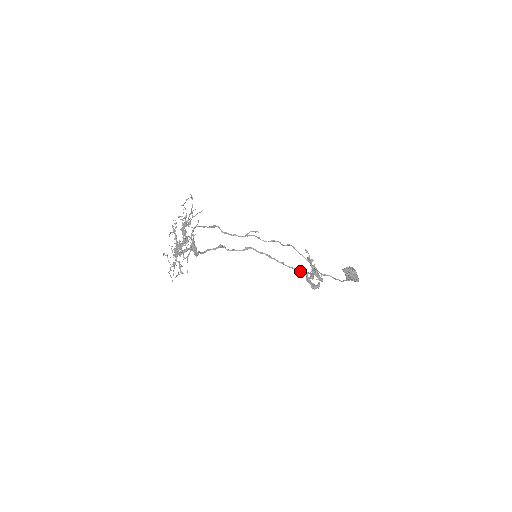
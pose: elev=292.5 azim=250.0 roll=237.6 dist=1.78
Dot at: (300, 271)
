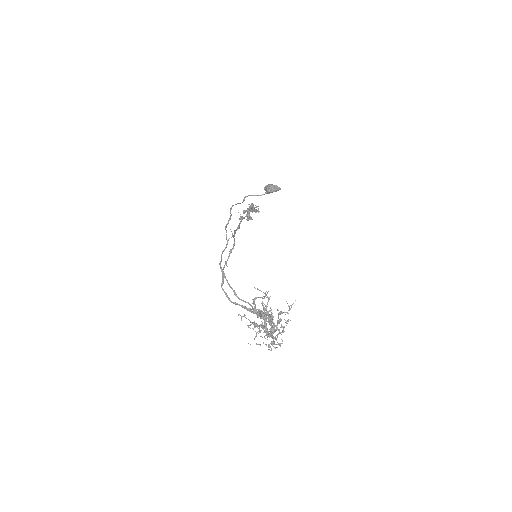
Dot at: (243, 218)
